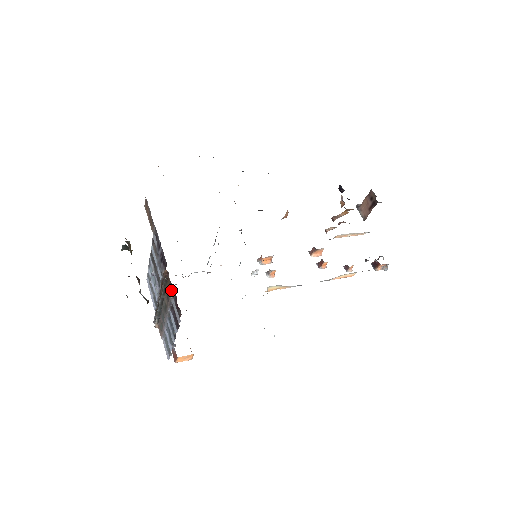
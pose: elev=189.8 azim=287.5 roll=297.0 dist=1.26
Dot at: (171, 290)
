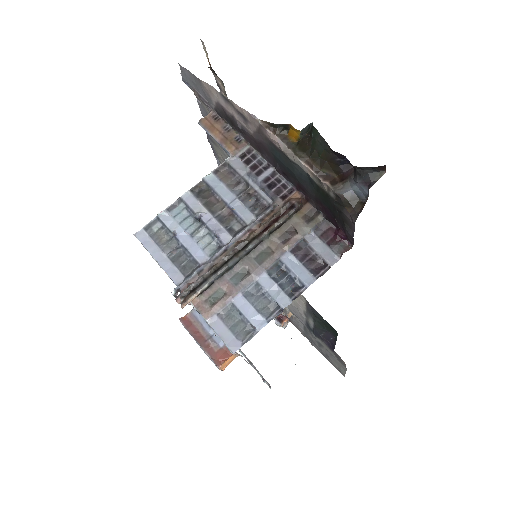
Dot at: (312, 220)
